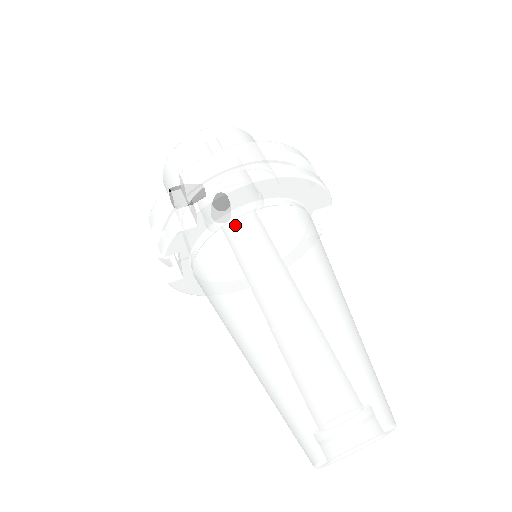
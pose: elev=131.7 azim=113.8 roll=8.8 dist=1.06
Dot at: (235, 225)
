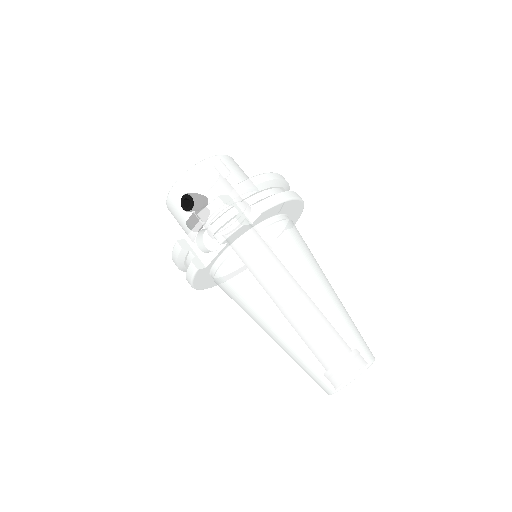
Dot at: (275, 227)
